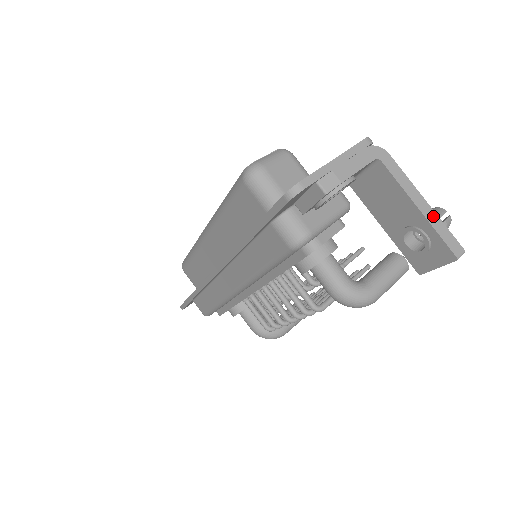
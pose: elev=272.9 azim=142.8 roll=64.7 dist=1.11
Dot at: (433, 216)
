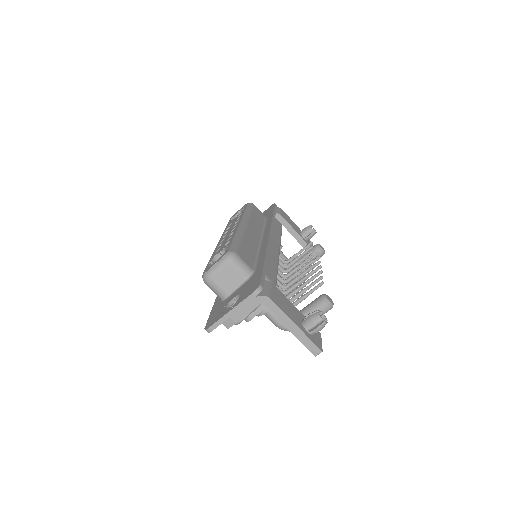
Dot at: (300, 334)
